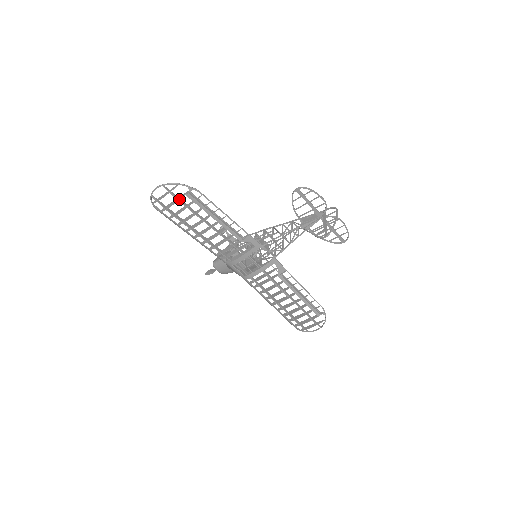
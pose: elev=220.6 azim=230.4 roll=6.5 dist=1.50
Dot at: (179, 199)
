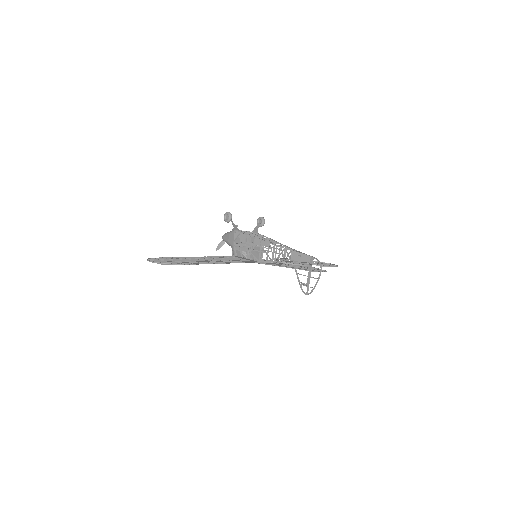
Dot at: occluded
